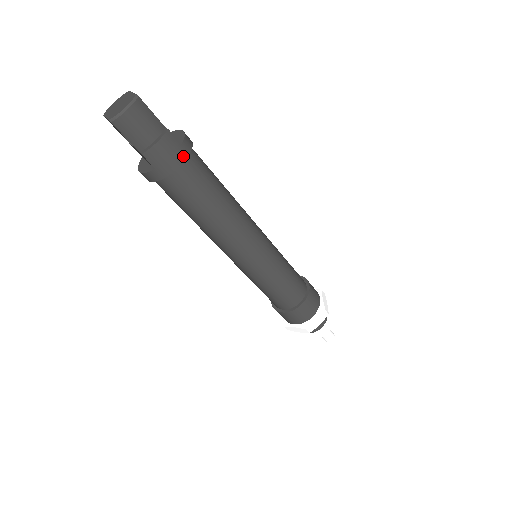
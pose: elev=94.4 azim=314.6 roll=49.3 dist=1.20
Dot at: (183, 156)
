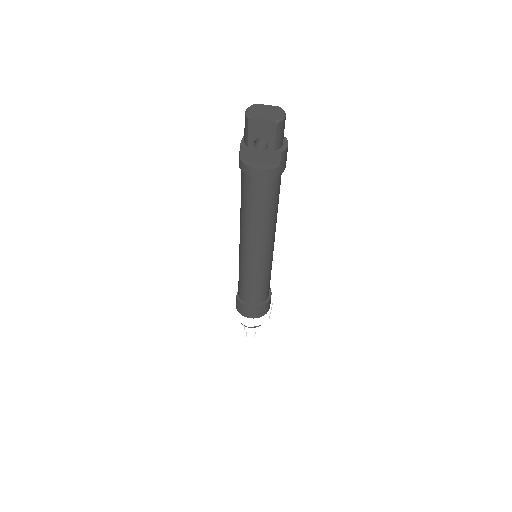
Dot at: occluded
